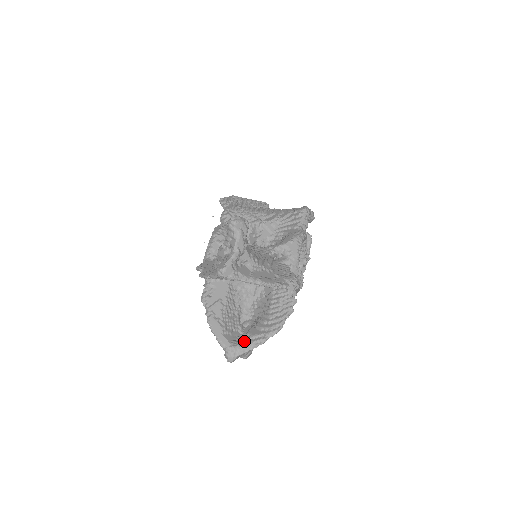
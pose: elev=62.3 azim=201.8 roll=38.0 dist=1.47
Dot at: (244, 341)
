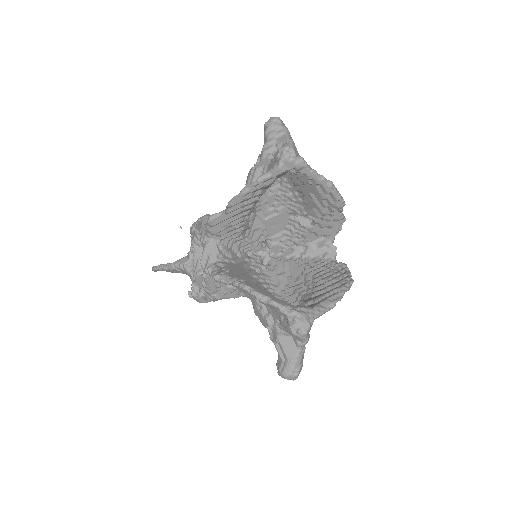
Dot at: (309, 305)
